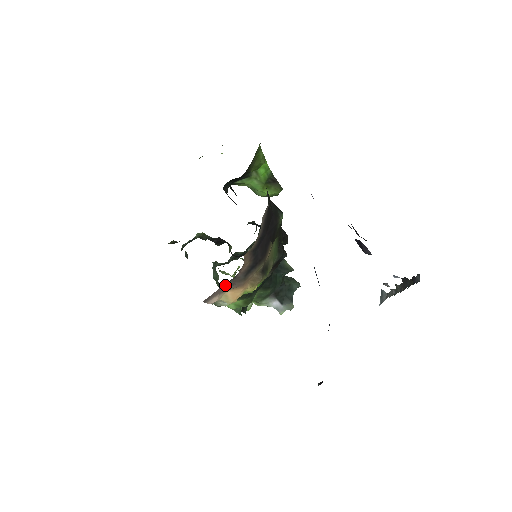
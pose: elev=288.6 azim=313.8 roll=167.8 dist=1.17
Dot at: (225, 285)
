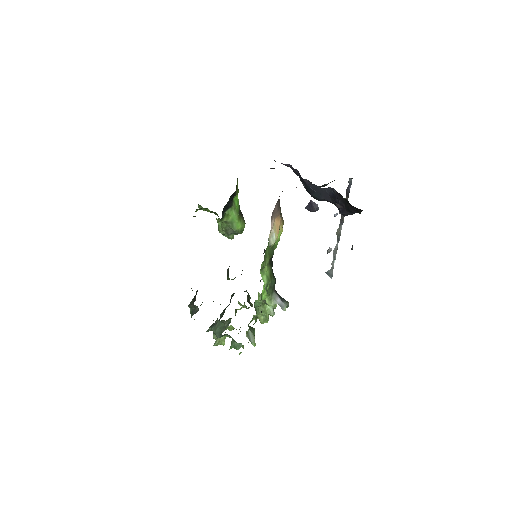
Dot at: (276, 205)
